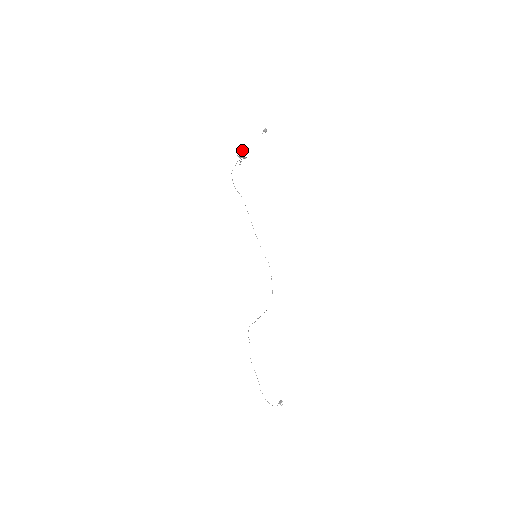
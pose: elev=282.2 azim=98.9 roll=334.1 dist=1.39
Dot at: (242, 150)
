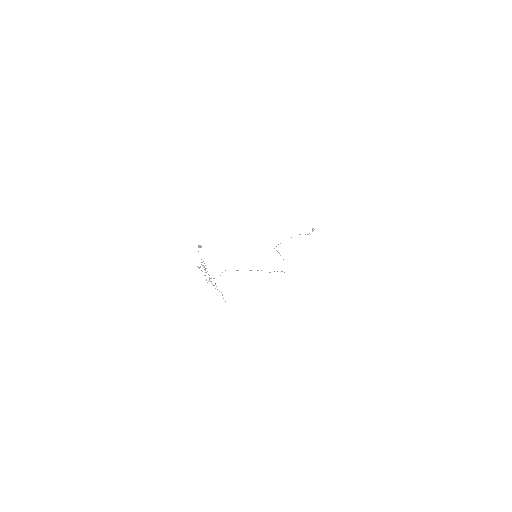
Dot at: (208, 281)
